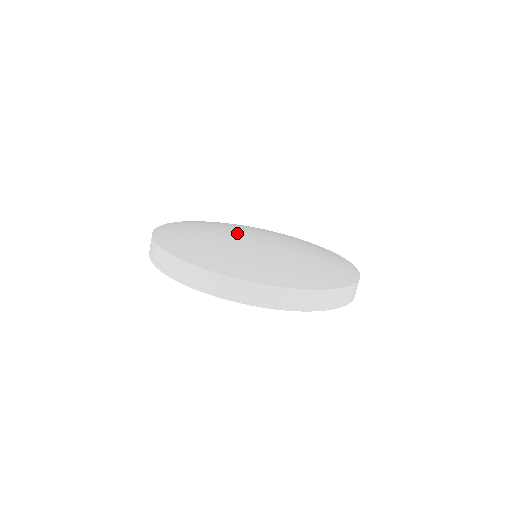
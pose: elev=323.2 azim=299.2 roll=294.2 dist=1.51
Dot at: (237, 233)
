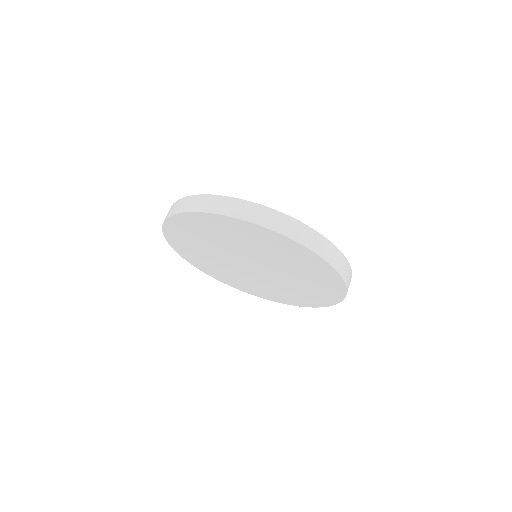
Dot at: occluded
